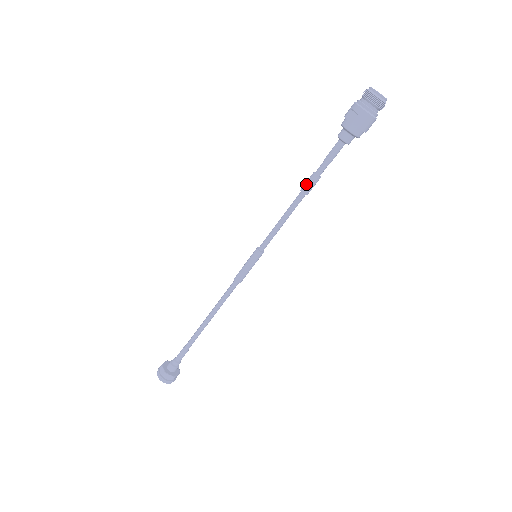
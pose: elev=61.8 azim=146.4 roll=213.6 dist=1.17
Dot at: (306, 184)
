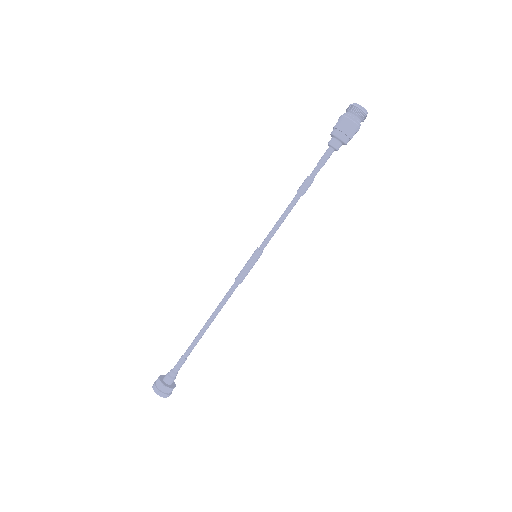
Dot at: (301, 185)
